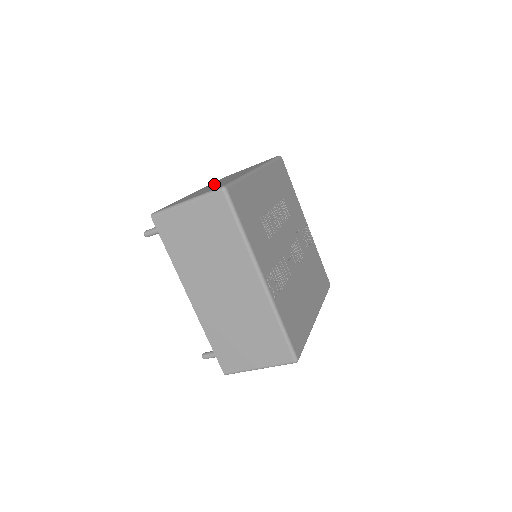
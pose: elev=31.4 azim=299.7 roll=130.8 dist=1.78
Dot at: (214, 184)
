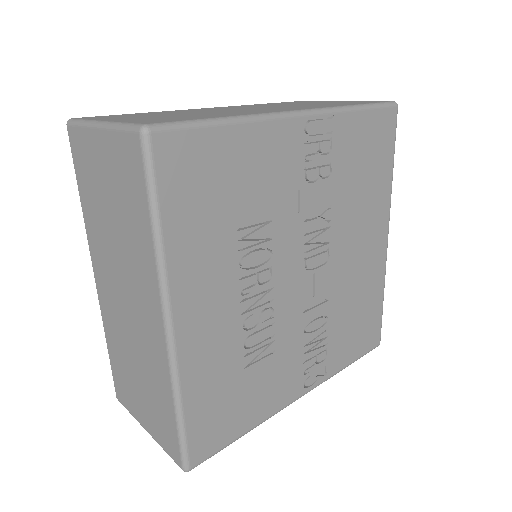
Dot at: (117, 300)
